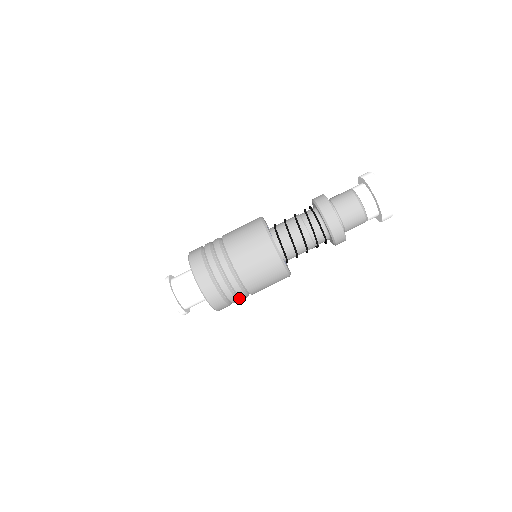
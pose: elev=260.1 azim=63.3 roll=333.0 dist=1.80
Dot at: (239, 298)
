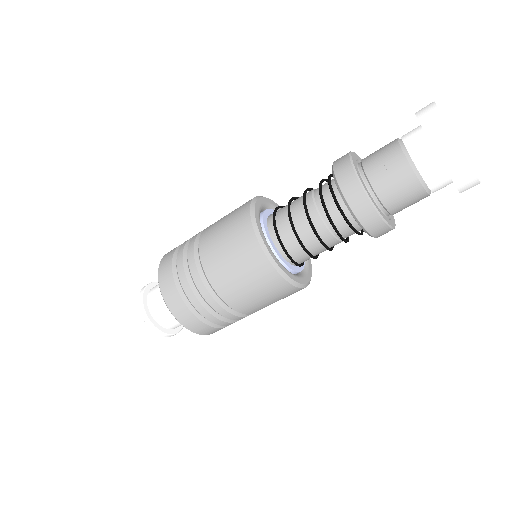
Dot at: occluded
